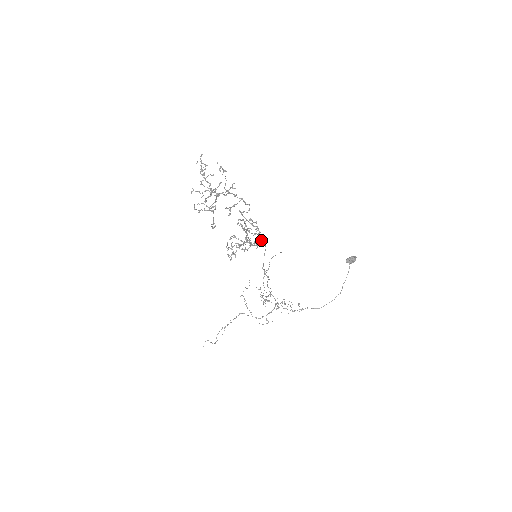
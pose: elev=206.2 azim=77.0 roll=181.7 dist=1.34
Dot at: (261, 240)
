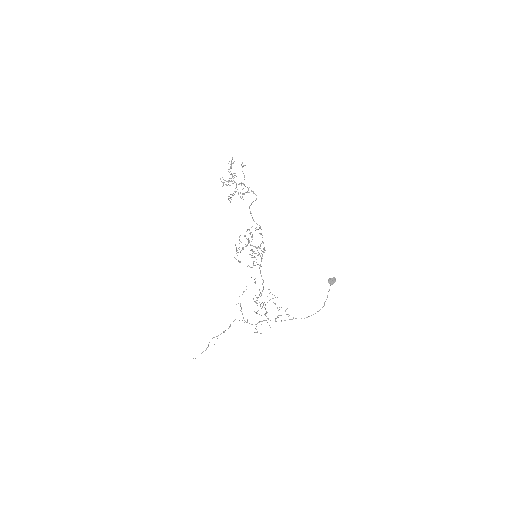
Dot at: (262, 242)
